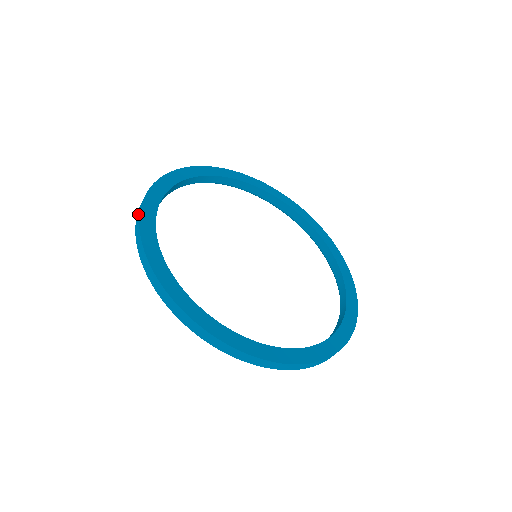
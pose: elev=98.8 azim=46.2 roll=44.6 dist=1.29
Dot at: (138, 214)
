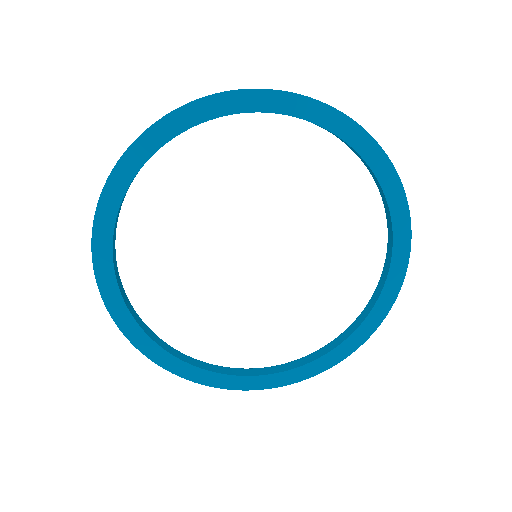
Dot at: (114, 319)
